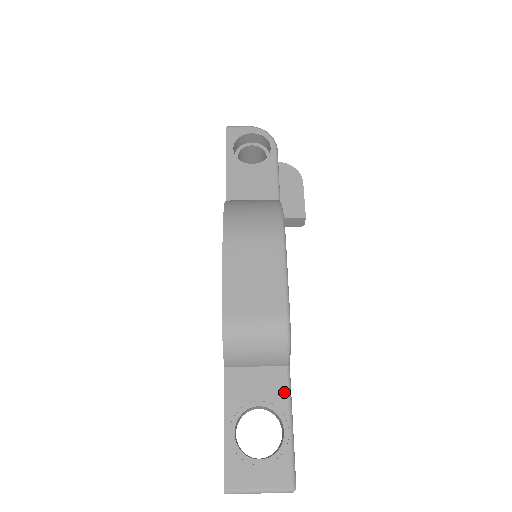
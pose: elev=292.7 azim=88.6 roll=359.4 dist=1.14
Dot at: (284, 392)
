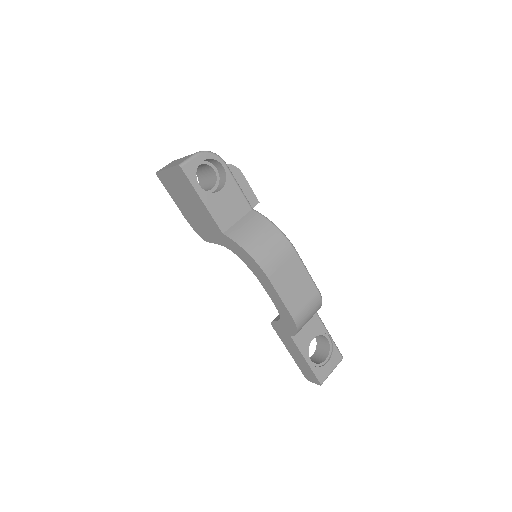
Dot at: (320, 323)
